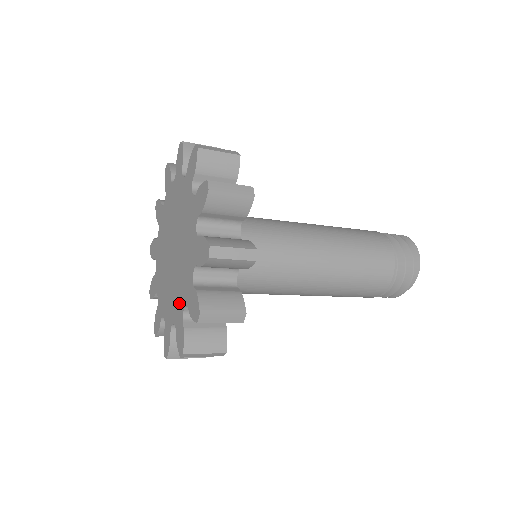
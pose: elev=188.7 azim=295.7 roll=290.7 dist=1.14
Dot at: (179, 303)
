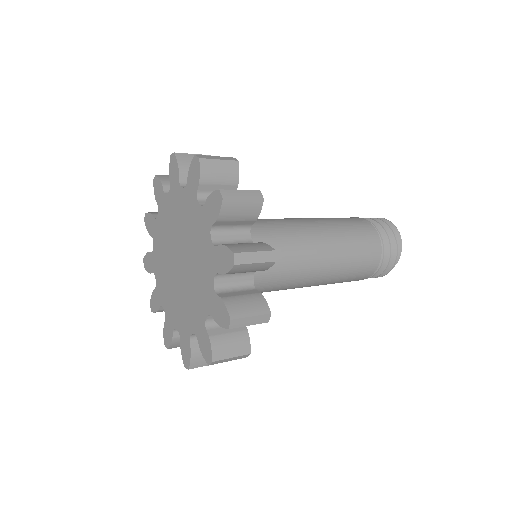
Dot at: (198, 313)
